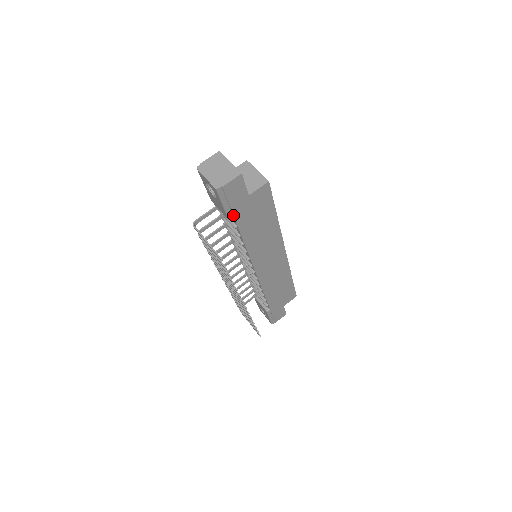
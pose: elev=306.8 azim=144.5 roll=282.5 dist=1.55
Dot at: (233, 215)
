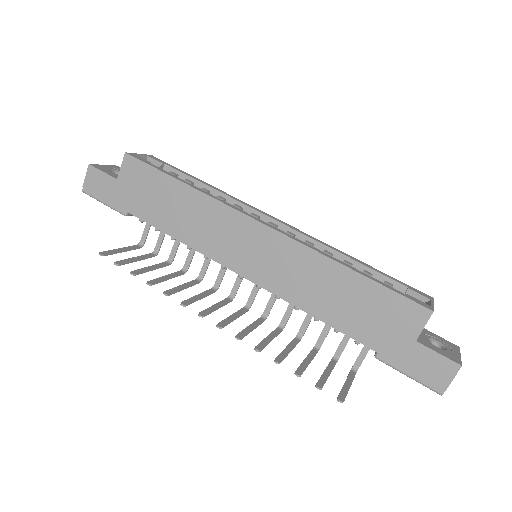
Dot at: (121, 208)
